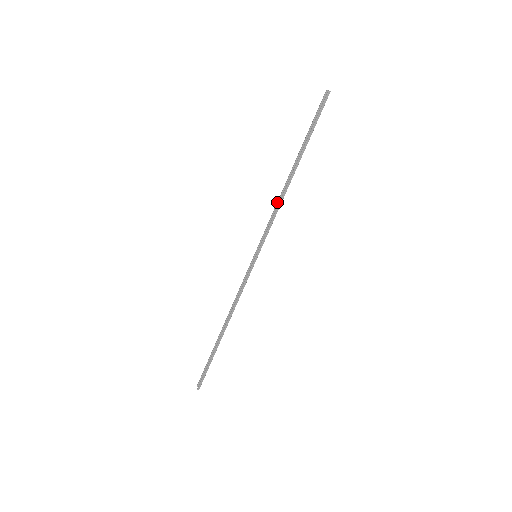
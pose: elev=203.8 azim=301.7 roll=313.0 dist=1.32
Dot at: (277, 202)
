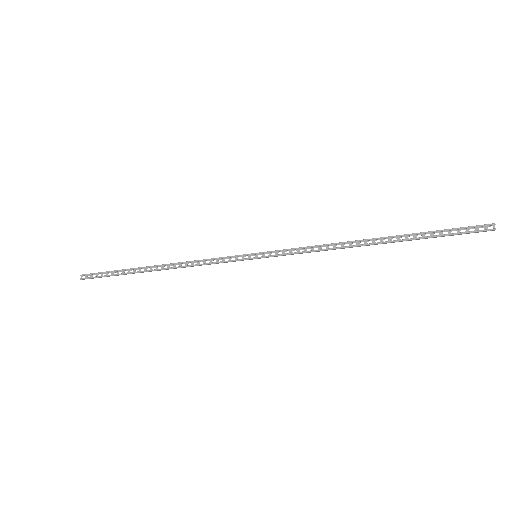
Dot at: (329, 244)
